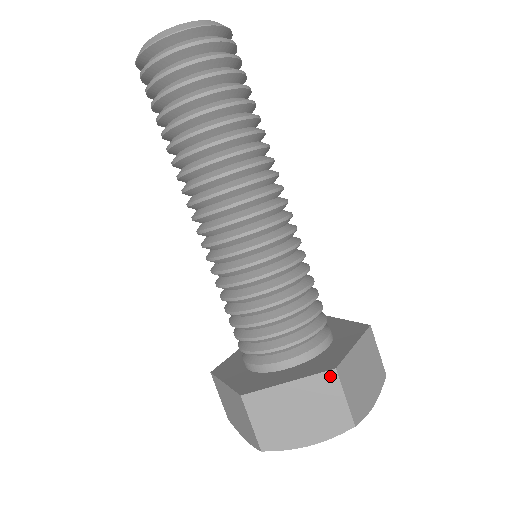
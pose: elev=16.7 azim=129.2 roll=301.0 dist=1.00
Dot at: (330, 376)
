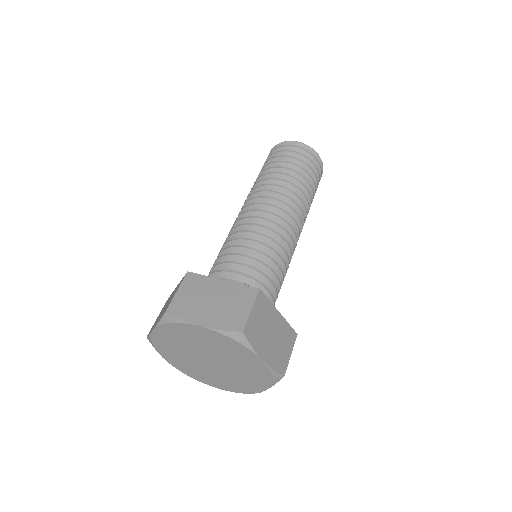
Dot at: (184, 277)
